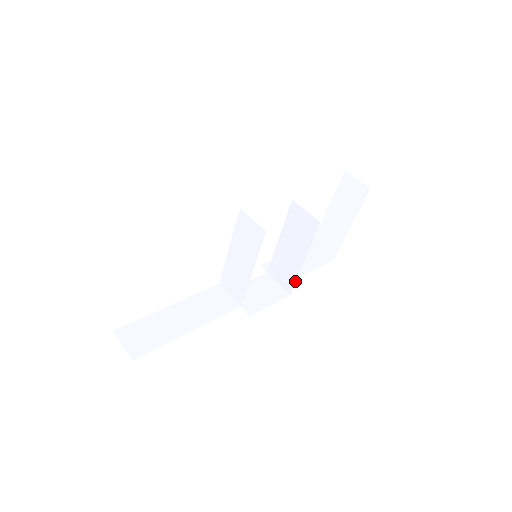
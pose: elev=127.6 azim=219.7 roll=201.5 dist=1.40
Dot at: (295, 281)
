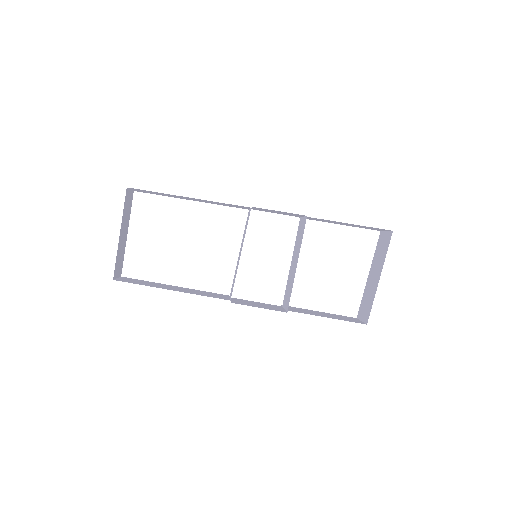
Dot at: occluded
